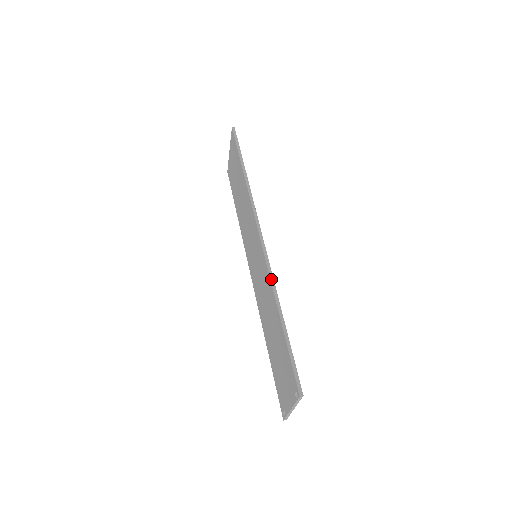
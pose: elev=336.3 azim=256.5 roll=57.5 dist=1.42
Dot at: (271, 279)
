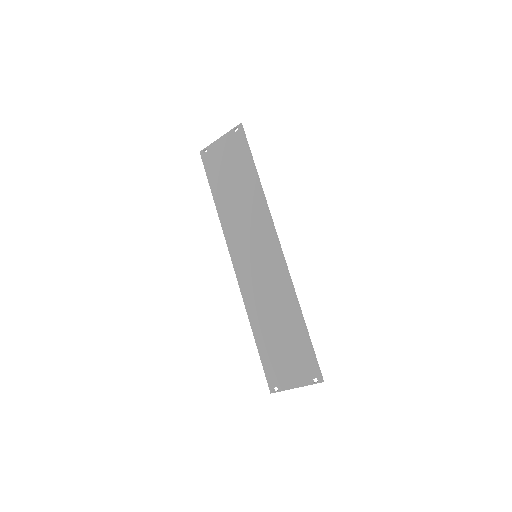
Dot at: (293, 287)
